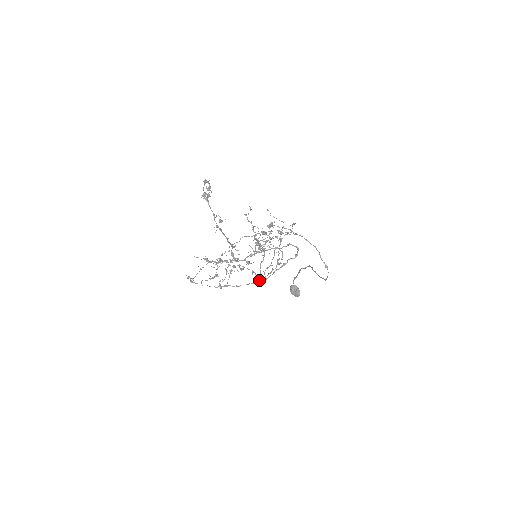
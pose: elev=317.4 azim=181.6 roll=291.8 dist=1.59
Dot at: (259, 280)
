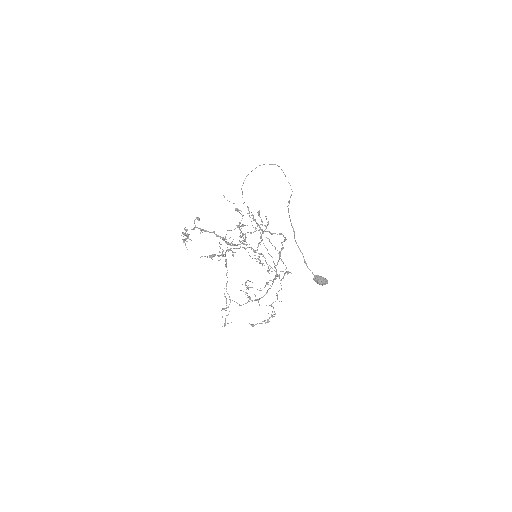
Dot at: occluded
